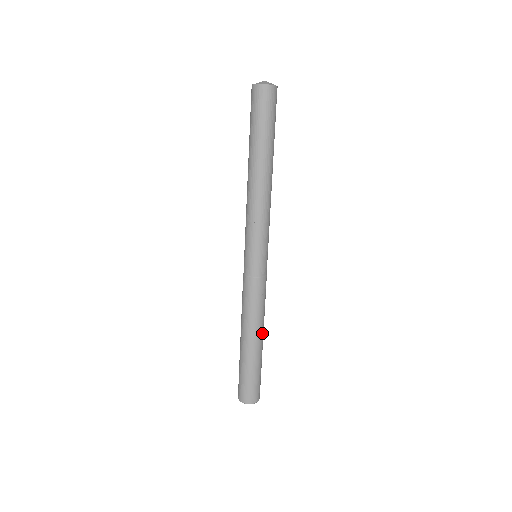
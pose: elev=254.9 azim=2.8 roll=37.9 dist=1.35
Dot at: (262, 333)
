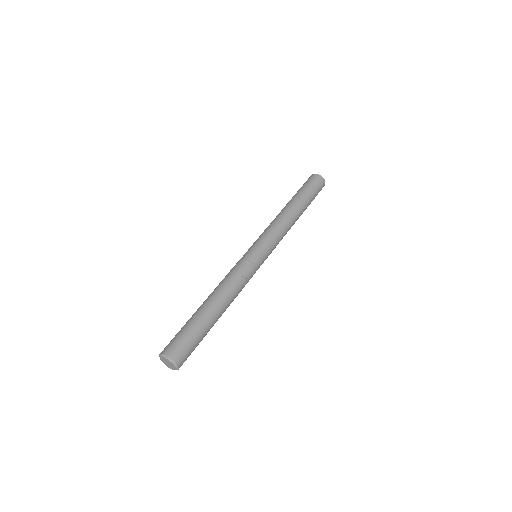
Dot at: (224, 307)
